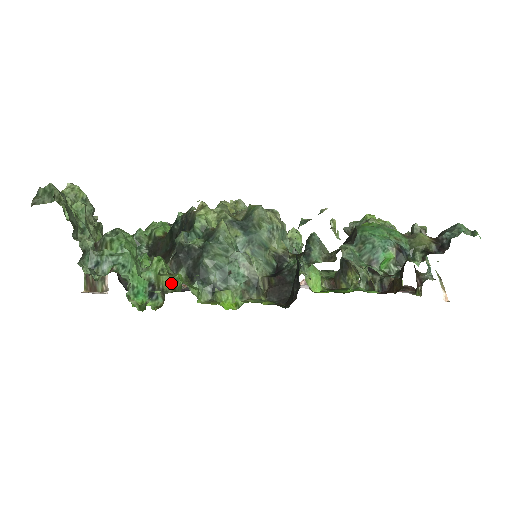
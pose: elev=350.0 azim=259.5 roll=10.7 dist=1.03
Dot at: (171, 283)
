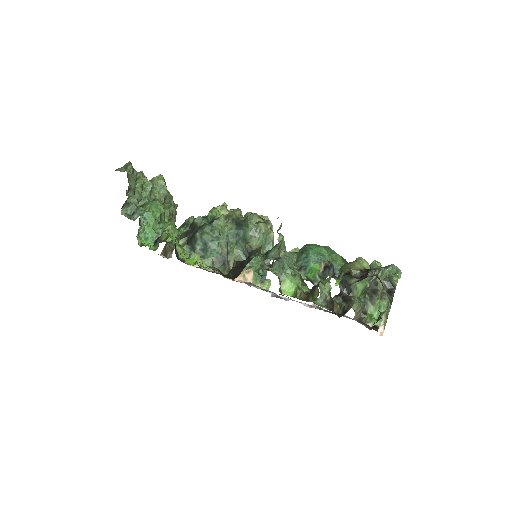
Dot at: (166, 237)
